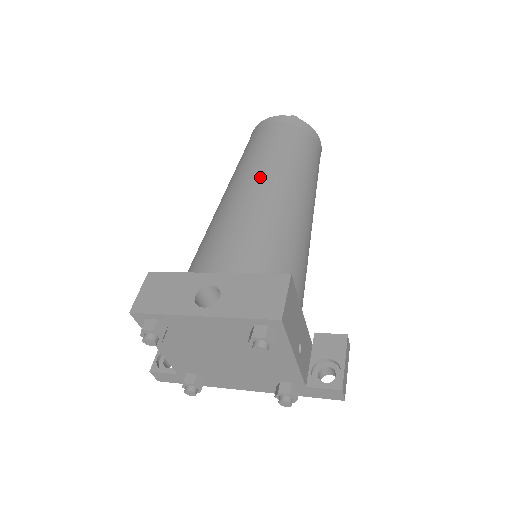
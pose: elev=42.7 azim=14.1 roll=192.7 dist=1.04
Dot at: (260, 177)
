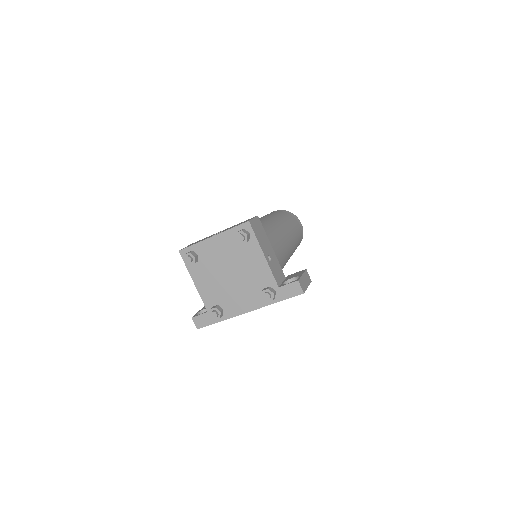
Dot at: occluded
